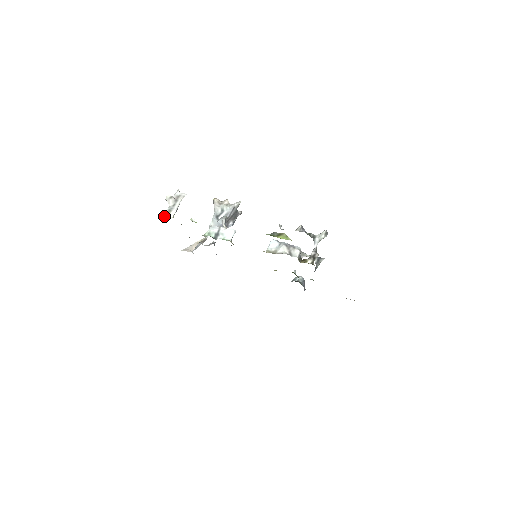
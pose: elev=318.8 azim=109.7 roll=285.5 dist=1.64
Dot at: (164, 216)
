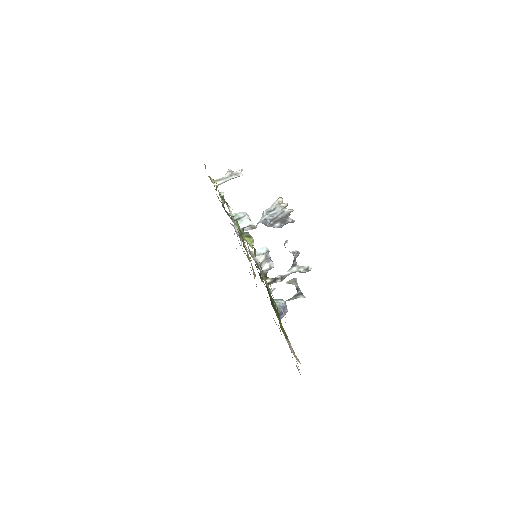
Dot at: (212, 181)
